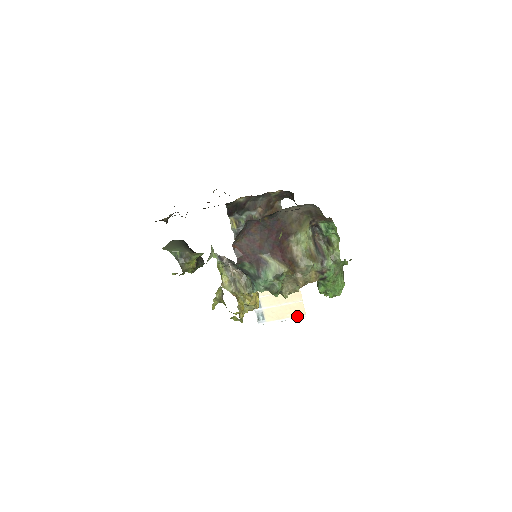
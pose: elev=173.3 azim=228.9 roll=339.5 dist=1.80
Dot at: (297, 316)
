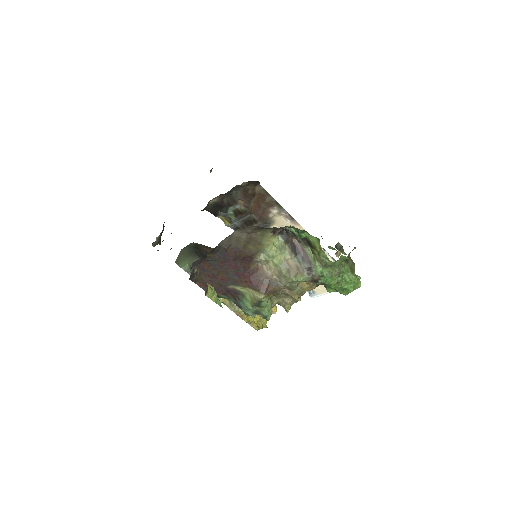
Dot at: occluded
